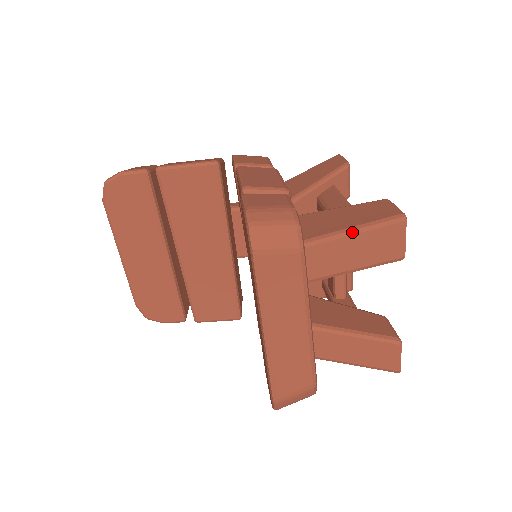
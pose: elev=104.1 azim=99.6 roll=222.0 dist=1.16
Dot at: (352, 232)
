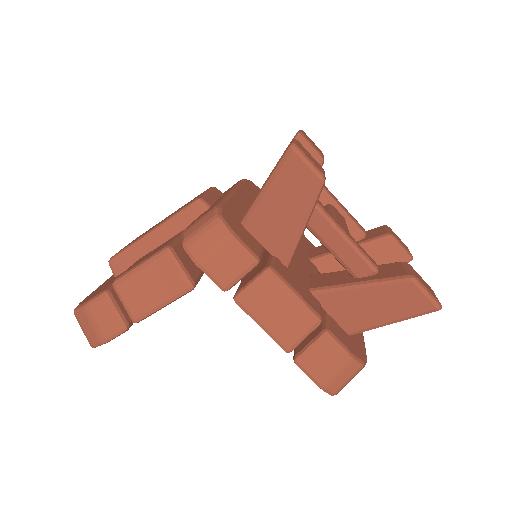
Dot at: occluded
